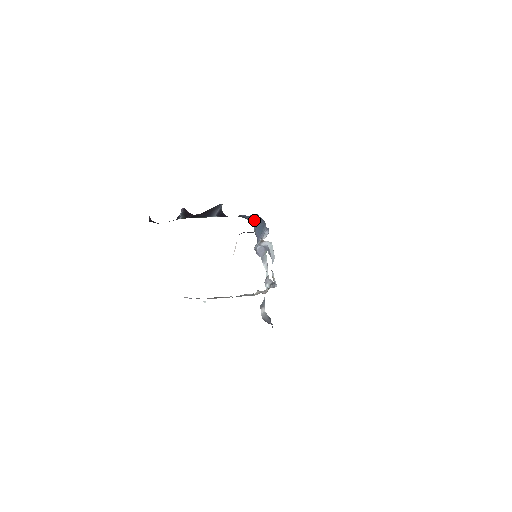
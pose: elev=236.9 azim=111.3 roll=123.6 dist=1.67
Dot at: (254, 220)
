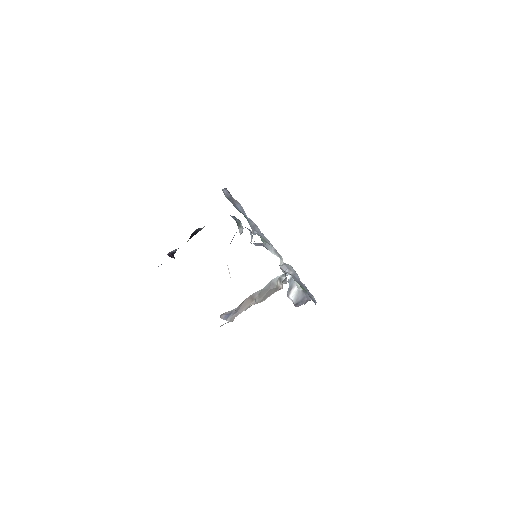
Dot at: occluded
